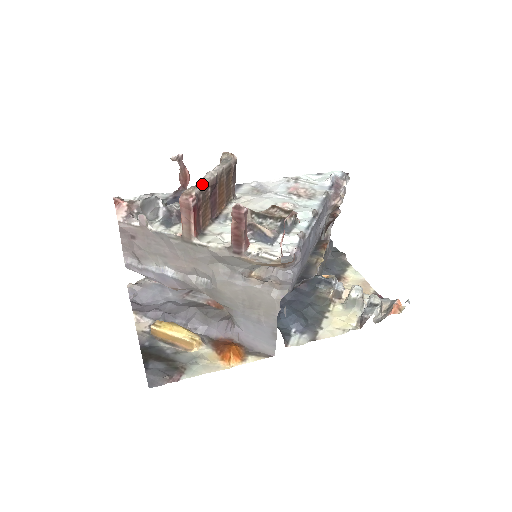
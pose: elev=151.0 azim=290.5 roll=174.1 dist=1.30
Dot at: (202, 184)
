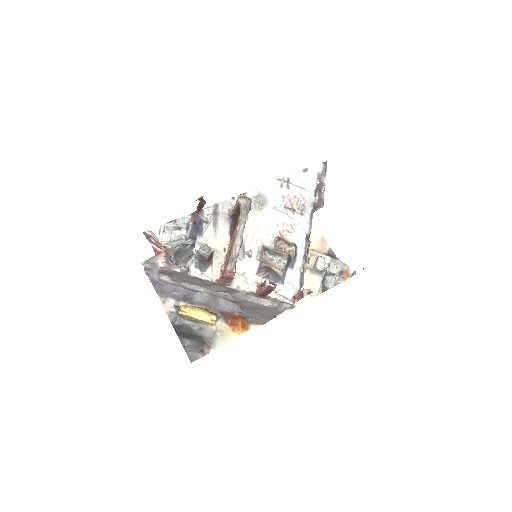
Dot at: (237, 254)
